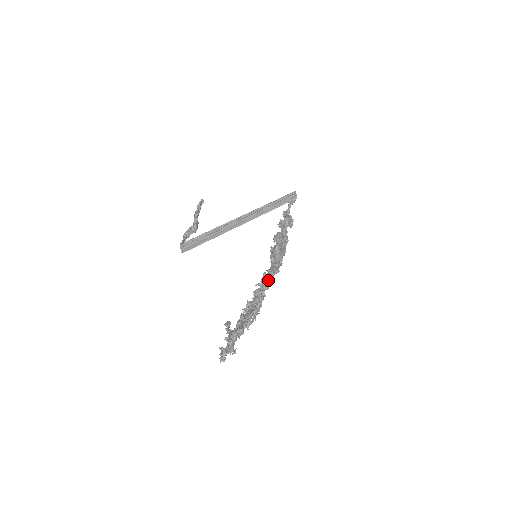
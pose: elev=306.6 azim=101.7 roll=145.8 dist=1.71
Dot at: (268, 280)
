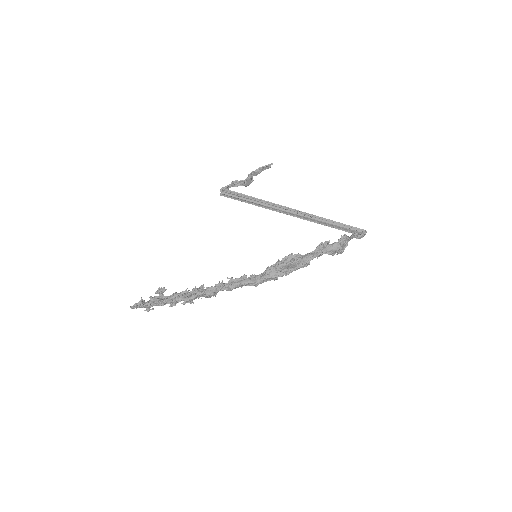
Dot at: (234, 285)
